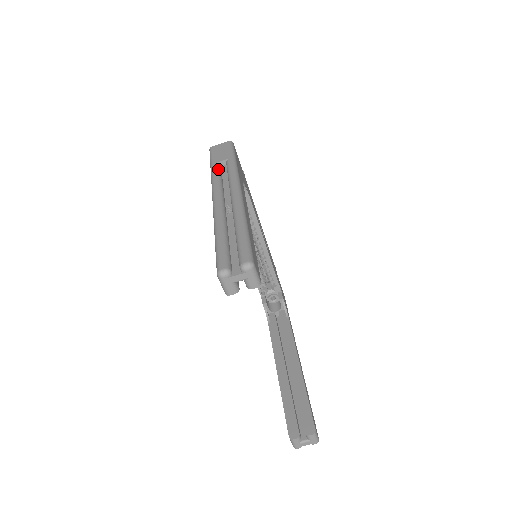
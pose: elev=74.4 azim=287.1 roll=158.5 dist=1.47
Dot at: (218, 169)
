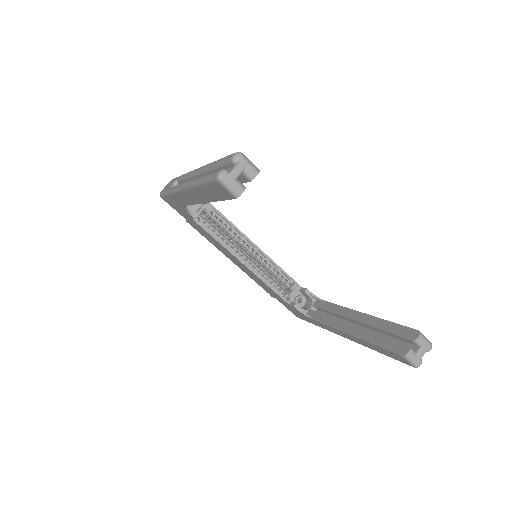
Dot at: occluded
